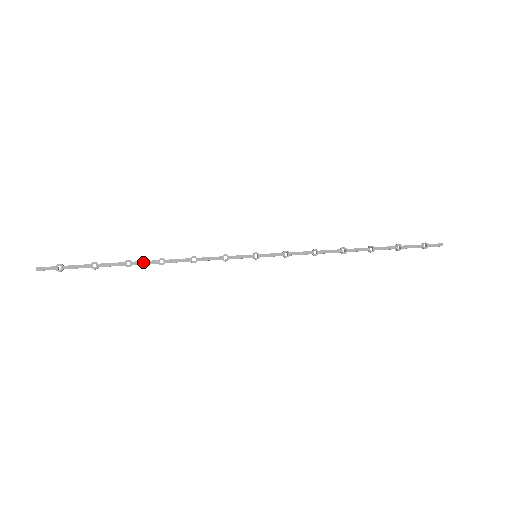
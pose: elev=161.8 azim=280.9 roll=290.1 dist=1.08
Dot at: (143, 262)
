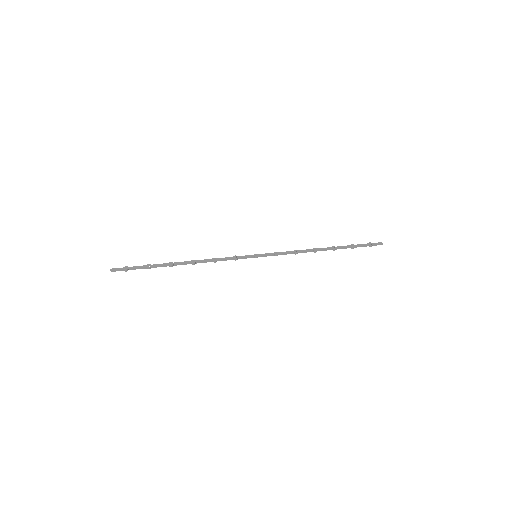
Dot at: (181, 262)
